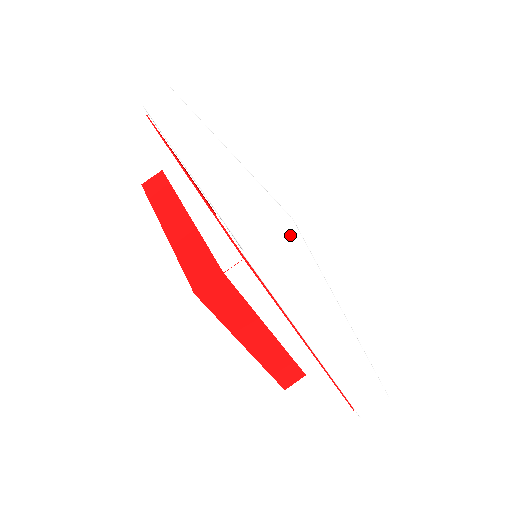
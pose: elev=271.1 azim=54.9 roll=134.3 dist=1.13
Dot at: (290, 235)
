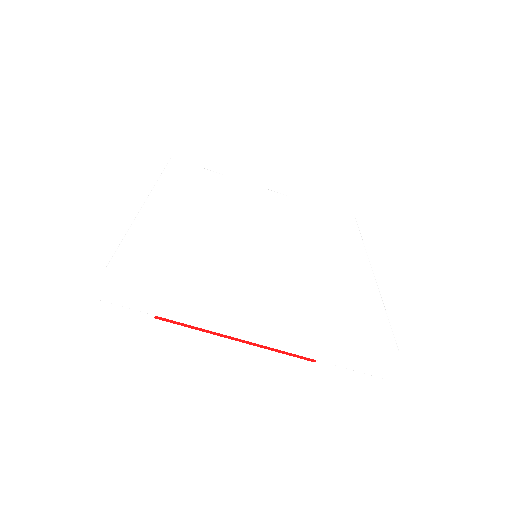
Dot at: (115, 278)
